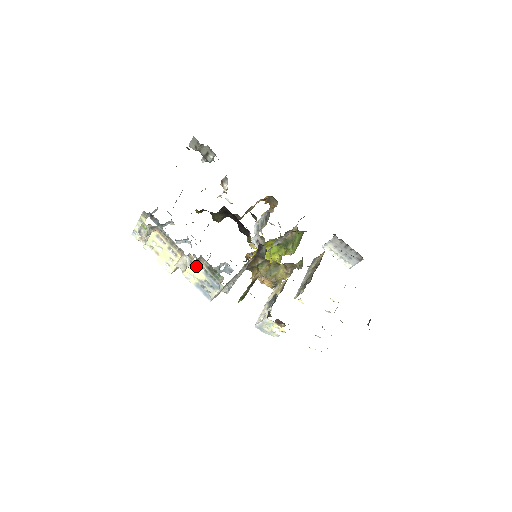
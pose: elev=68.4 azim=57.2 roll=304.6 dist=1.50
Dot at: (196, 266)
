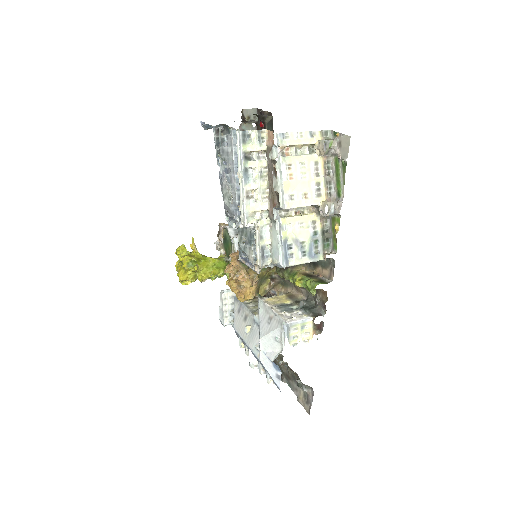
Dot at: (310, 221)
